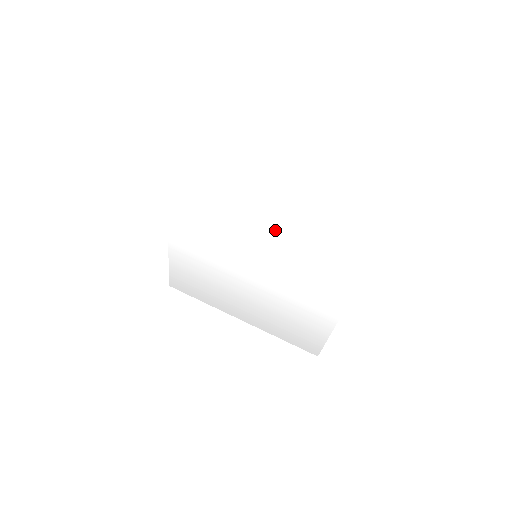
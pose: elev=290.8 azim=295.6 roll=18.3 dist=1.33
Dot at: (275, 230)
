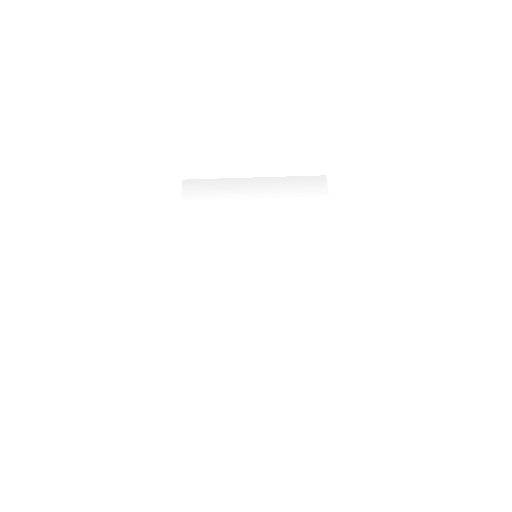
Dot at: (267, 289)
